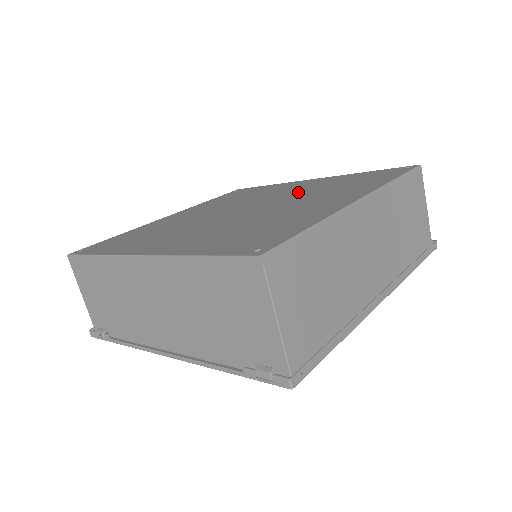
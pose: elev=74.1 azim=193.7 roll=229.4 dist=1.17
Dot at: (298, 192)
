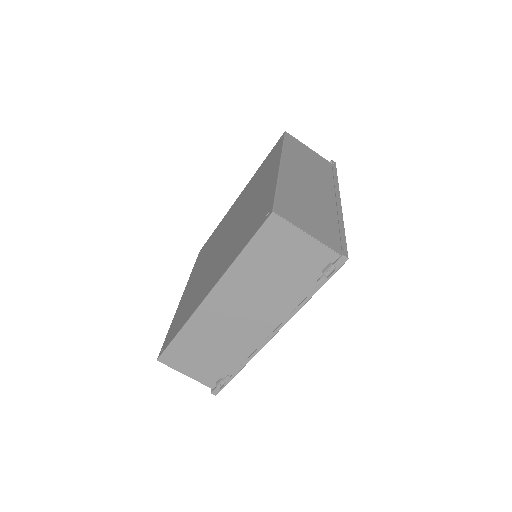
Dot at: (241, 204)
